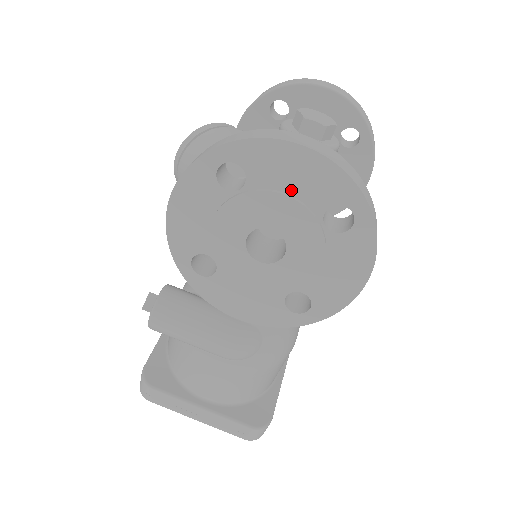
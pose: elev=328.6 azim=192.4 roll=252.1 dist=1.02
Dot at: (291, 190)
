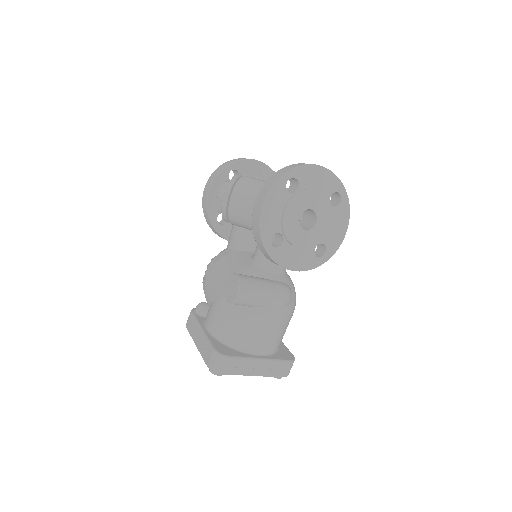
Dot at: (317, 188)
